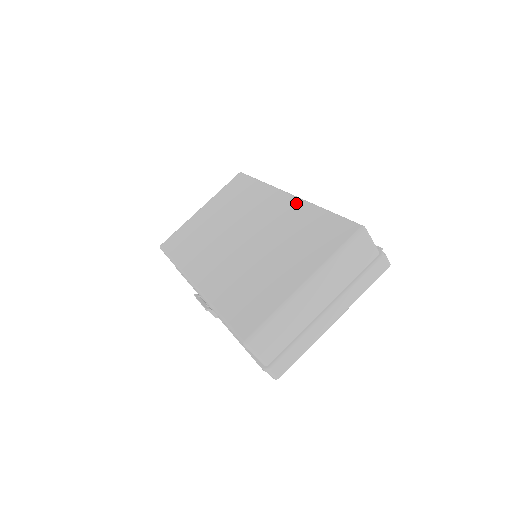
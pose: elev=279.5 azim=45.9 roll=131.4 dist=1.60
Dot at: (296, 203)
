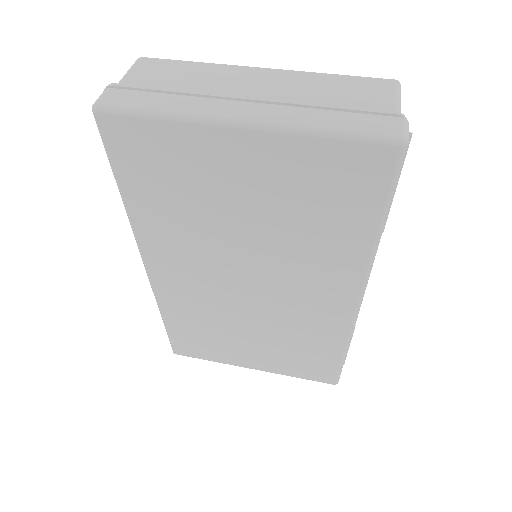
Dot at: occluded
